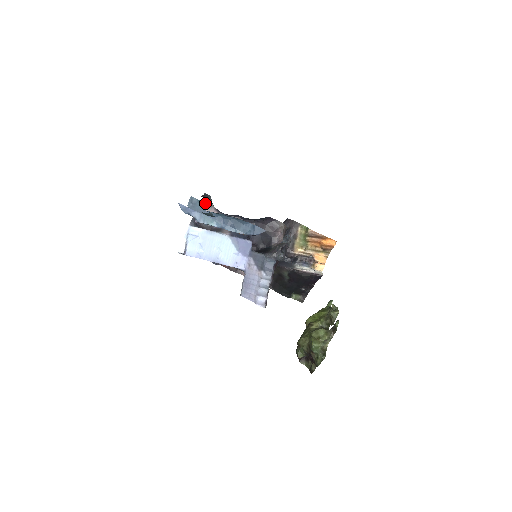
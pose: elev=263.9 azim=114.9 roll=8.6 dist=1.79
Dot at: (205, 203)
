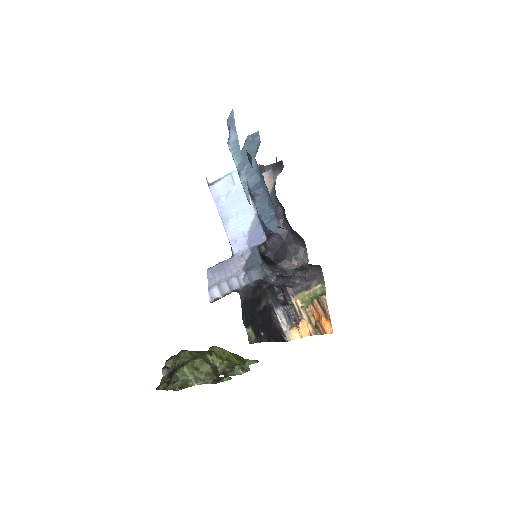
Dot at: (273, 169)
